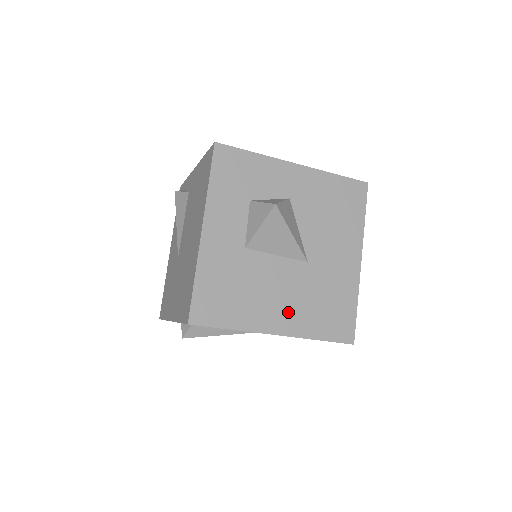
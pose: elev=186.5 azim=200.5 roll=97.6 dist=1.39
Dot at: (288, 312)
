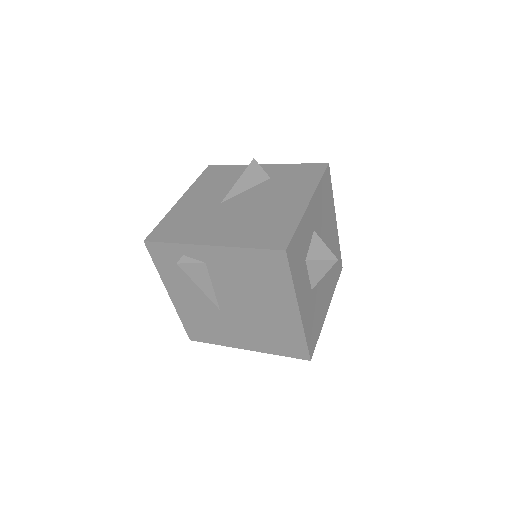
Dot at: (328, 292)
